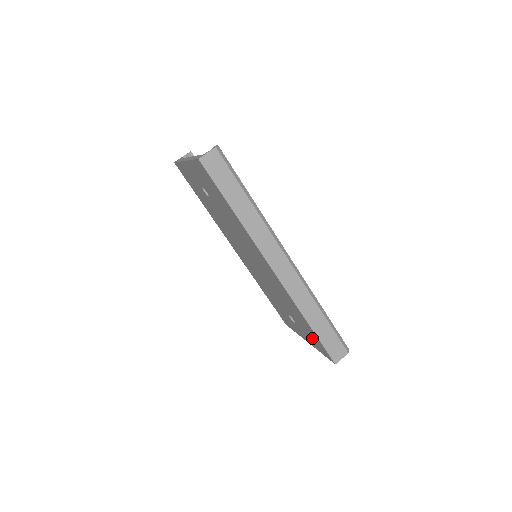
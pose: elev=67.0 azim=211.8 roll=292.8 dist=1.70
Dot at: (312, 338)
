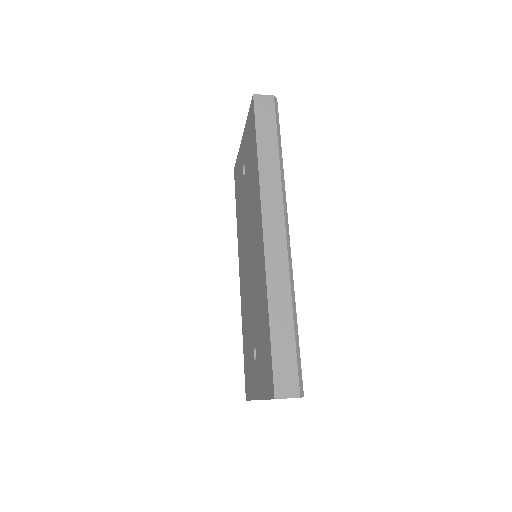
Dot at: (265, 364)
